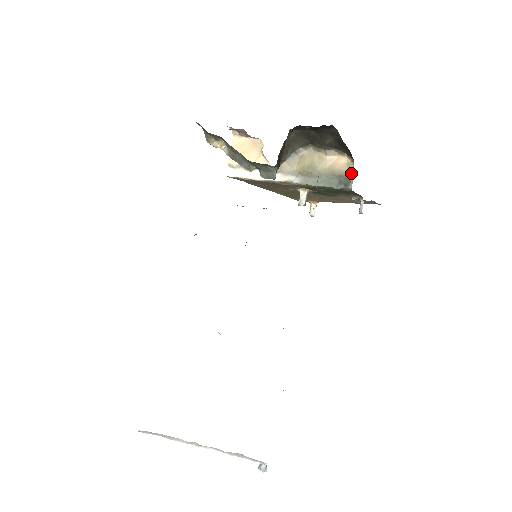
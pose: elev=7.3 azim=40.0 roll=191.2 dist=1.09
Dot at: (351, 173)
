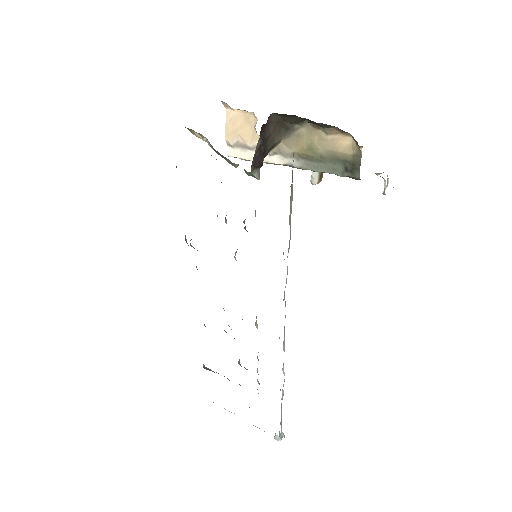
Dot at: (357, 158)
